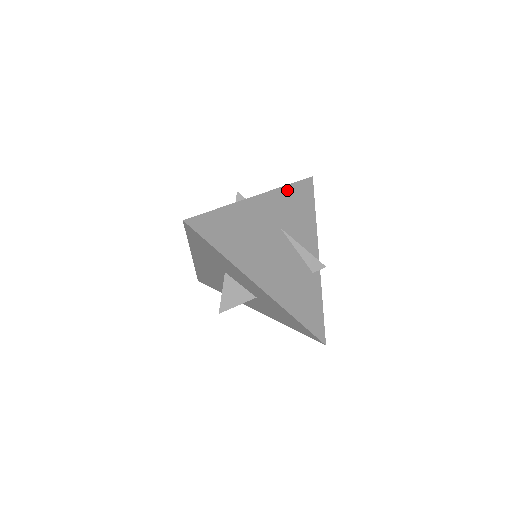
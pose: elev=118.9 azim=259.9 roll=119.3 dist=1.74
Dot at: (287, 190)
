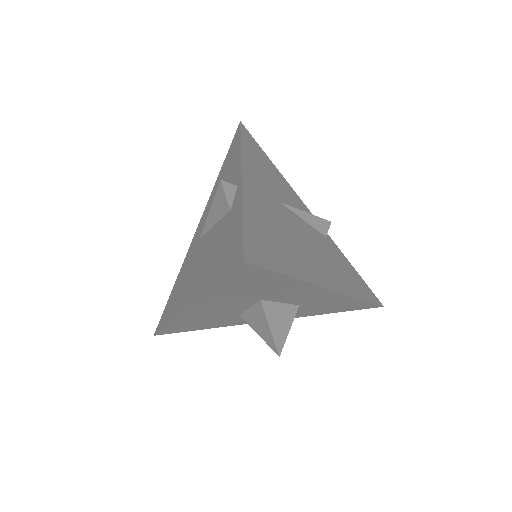
Dot at: (246, 150)
